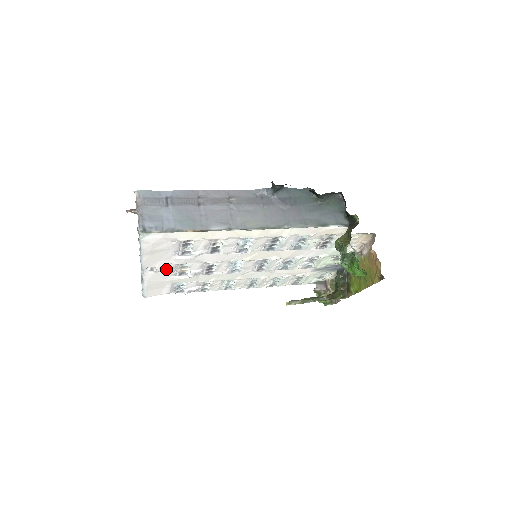
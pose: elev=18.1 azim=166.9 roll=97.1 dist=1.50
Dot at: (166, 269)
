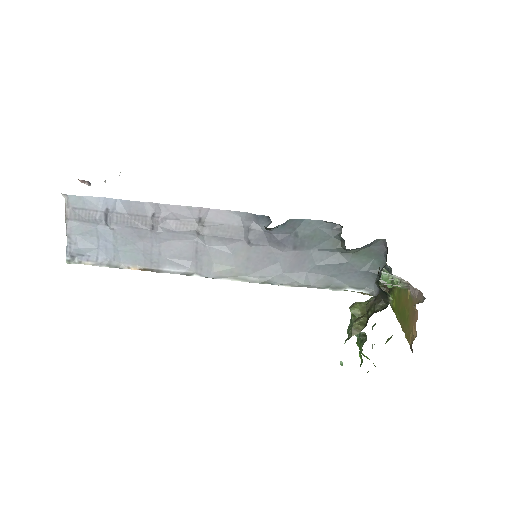
Dot at: occluded
